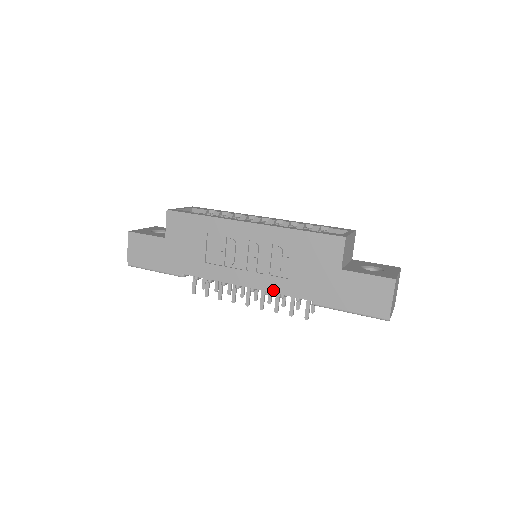
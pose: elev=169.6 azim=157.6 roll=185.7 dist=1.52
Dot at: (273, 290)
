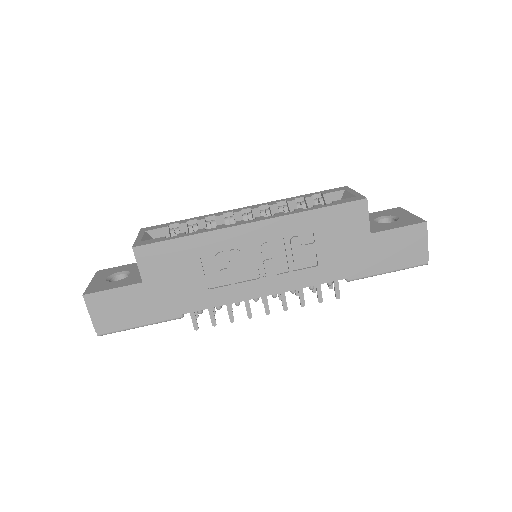
Dot at: (302, 285)
